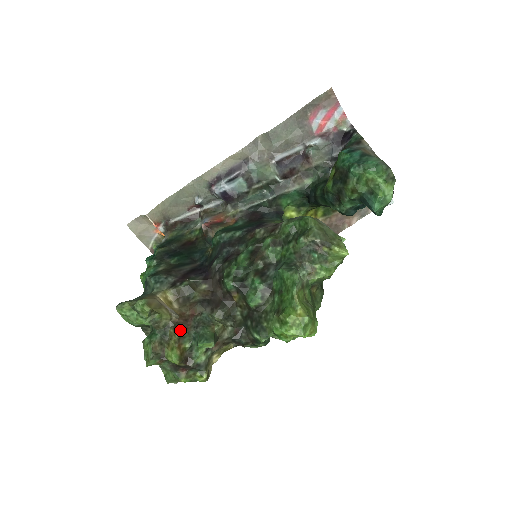
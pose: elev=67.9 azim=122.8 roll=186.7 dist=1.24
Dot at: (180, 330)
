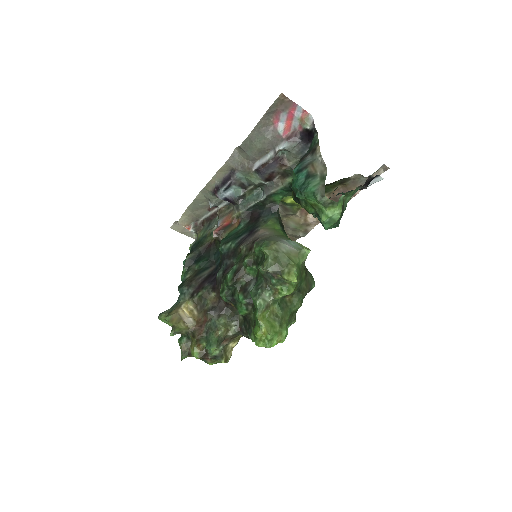
Dot at: (196, 336)
